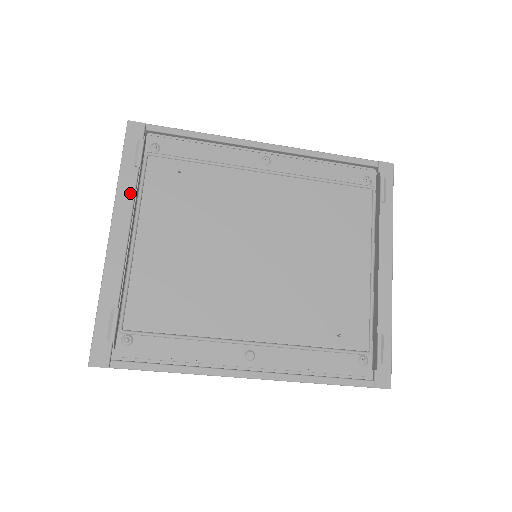
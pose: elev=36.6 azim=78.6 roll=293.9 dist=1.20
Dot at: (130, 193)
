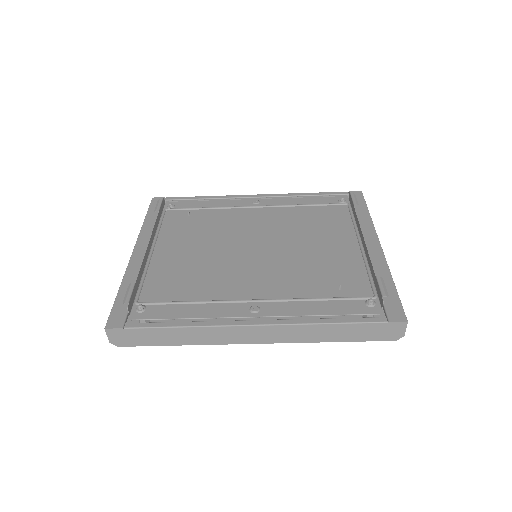
Dot at: (151, 229)
